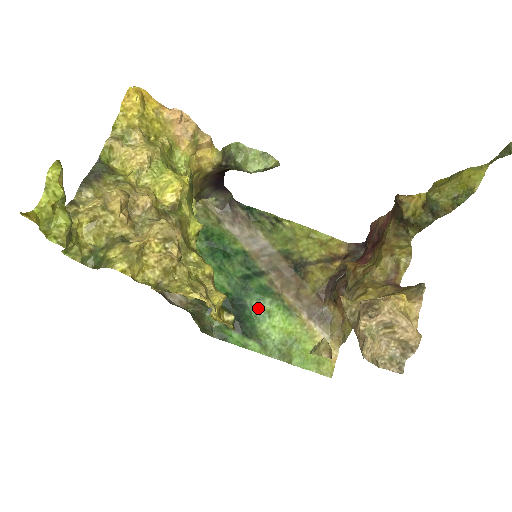
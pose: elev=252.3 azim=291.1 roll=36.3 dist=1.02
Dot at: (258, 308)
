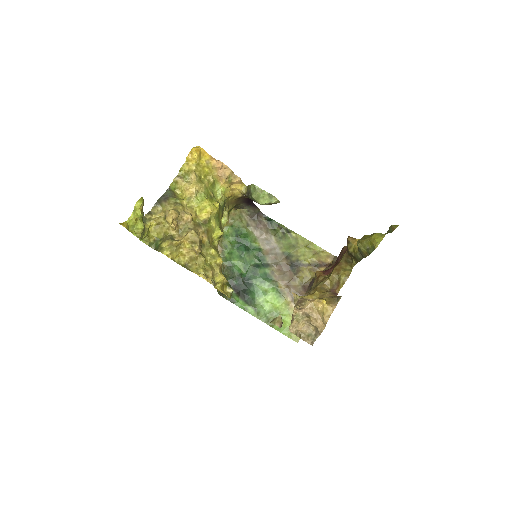
Dot at: (260, 287)
